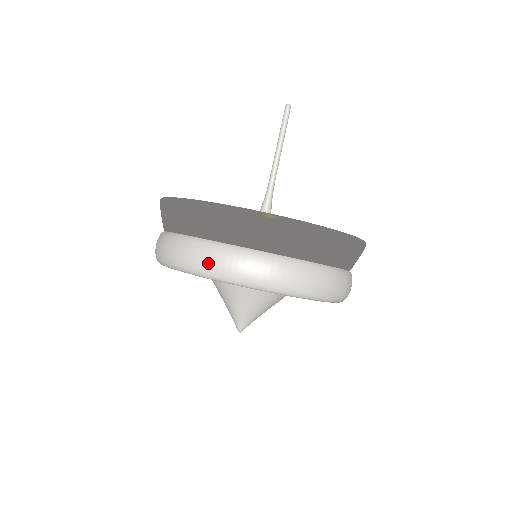
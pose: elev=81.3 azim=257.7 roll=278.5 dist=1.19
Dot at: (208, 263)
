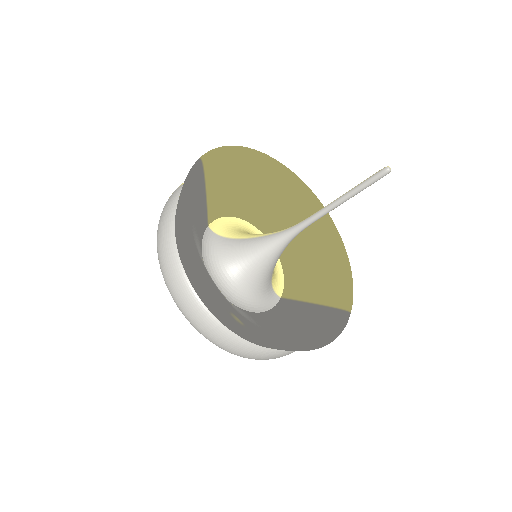
Dot at: (175, 295)
